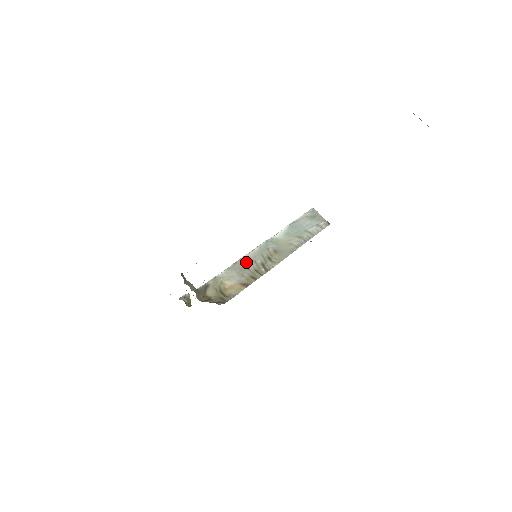
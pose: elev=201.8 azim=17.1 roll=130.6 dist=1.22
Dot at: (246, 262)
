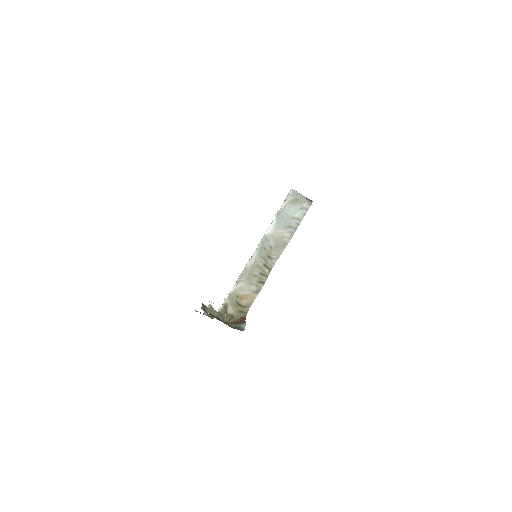
Dot at: (250, 270)
